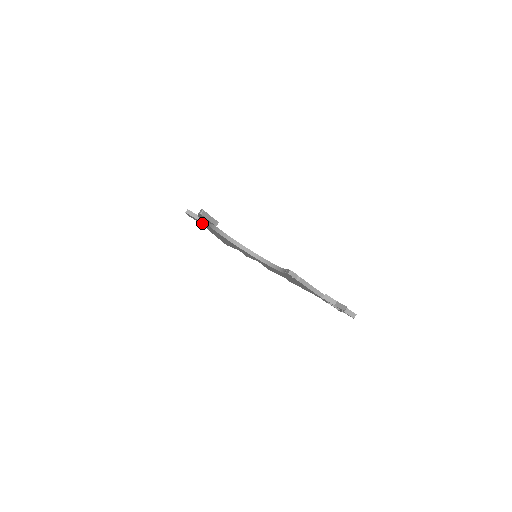
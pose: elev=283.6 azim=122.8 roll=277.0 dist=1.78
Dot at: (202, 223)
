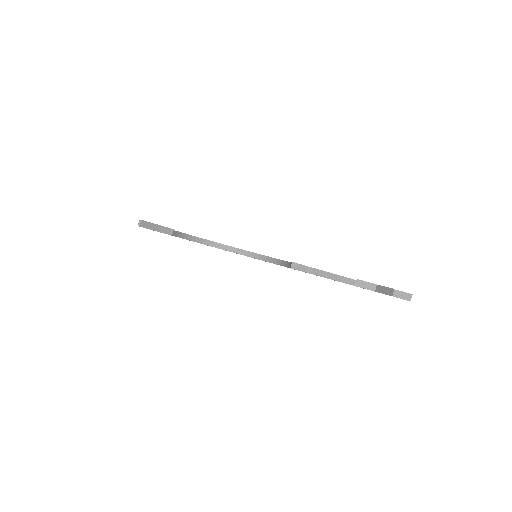
Dot at: occluded
